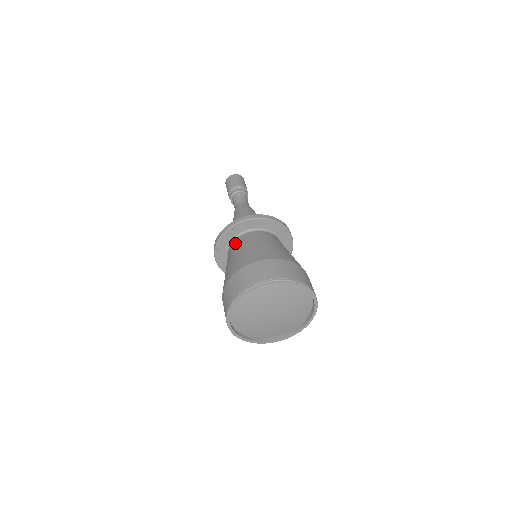
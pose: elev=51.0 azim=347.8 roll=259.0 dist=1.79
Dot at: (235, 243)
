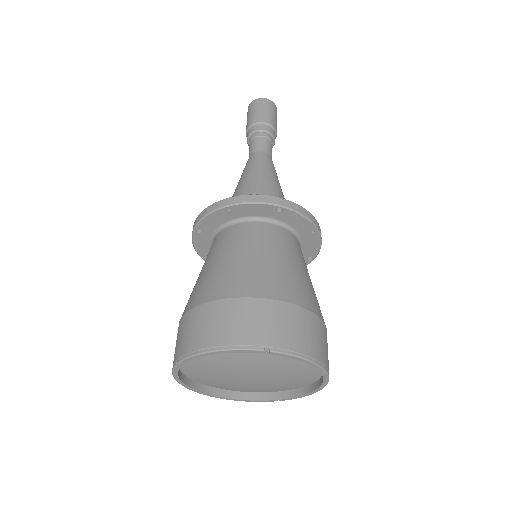
Dot at: (263, 229)
